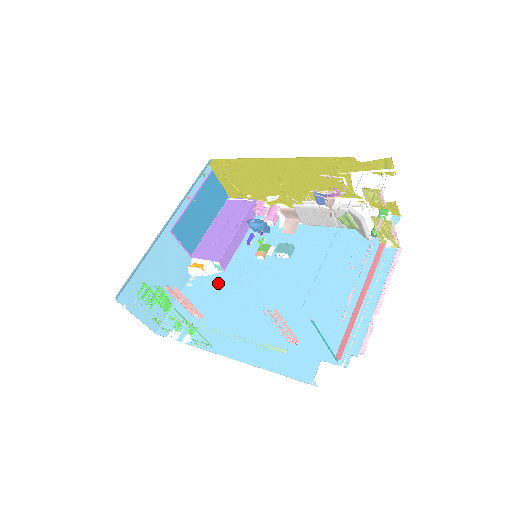
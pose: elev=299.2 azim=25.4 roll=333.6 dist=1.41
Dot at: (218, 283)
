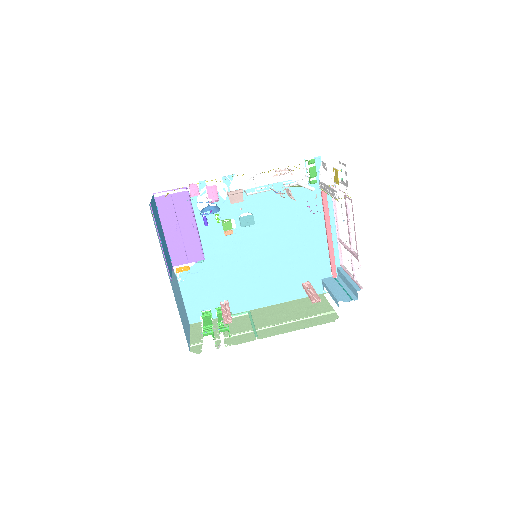
Dot at: (208, 268)
